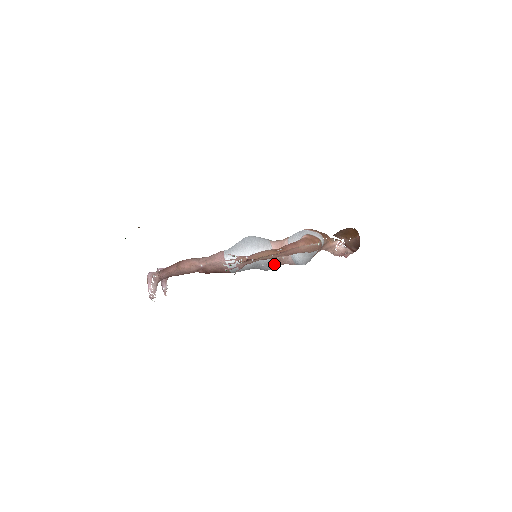
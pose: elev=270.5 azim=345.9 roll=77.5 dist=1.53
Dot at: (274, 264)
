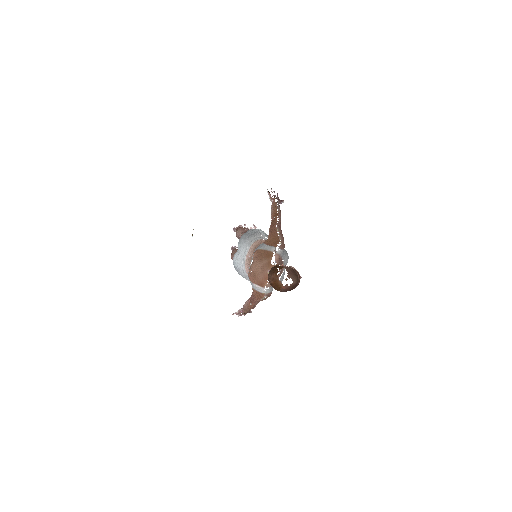
Dot at: occluded
